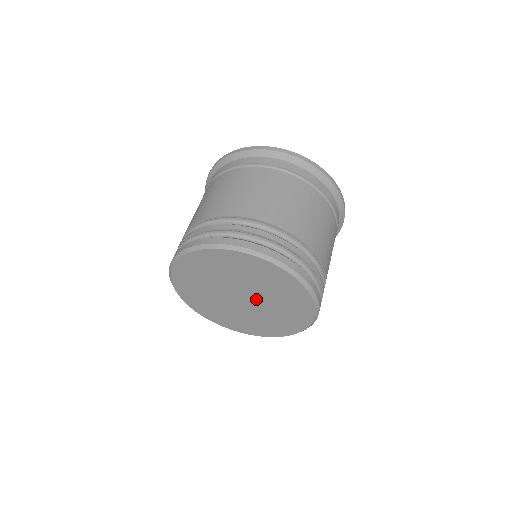
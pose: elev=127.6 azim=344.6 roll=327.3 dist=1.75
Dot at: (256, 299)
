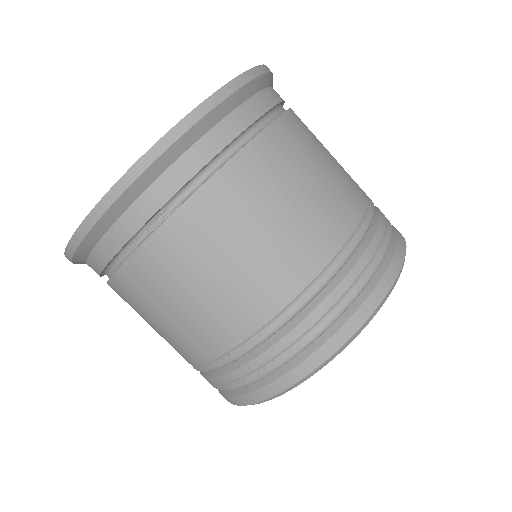
Dot at: occluded
